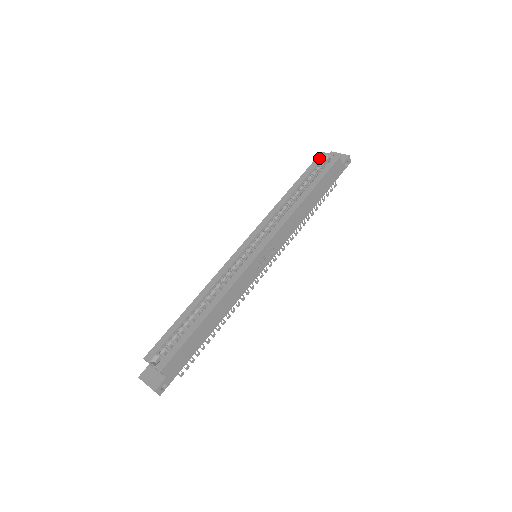
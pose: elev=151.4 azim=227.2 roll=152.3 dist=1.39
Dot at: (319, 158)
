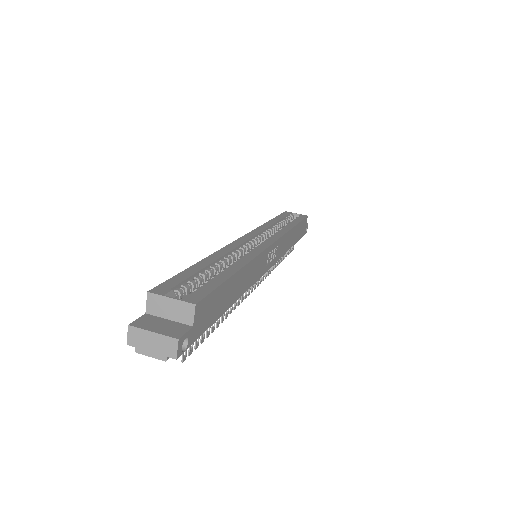
Dot at: (286, 213)
